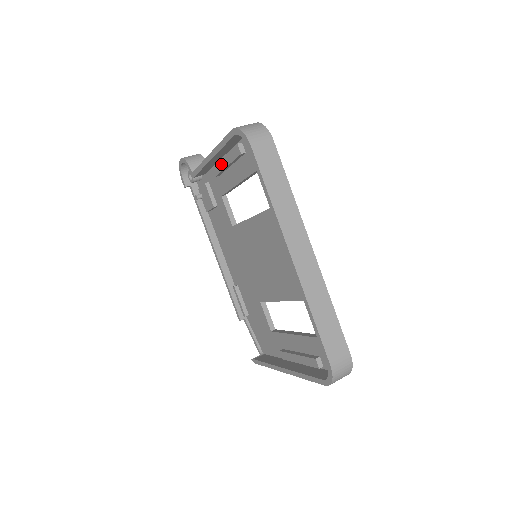
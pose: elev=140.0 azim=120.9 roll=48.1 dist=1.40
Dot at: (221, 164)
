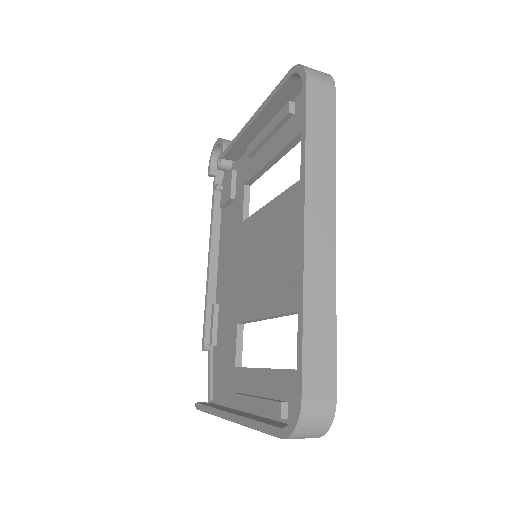
Dot at: (260, 136)
